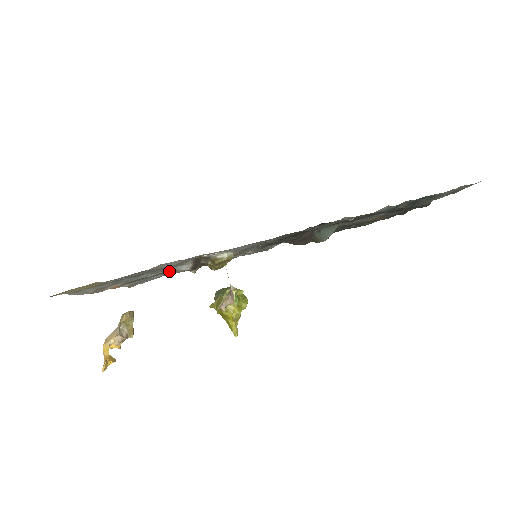
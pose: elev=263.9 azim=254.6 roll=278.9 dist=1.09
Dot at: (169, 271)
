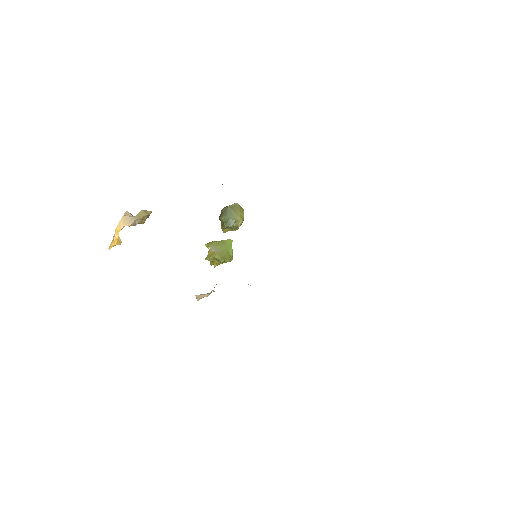
Dot at: occluded
